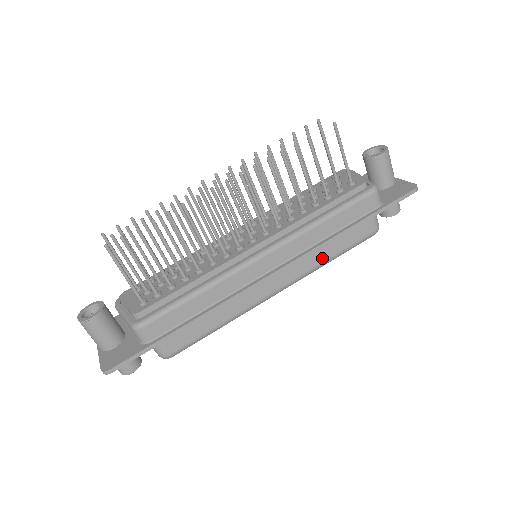
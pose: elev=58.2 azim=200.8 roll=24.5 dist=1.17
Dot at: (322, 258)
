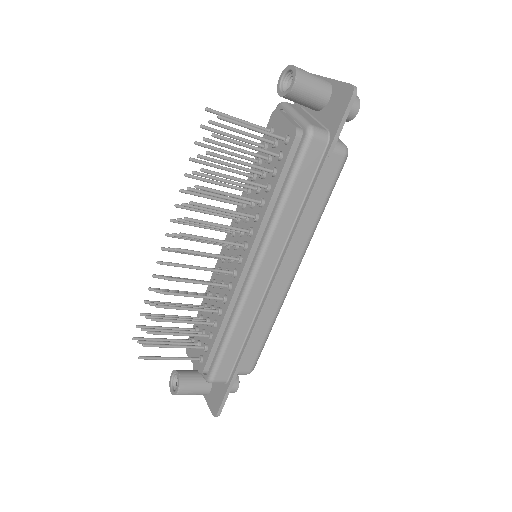
Dot at: (311, 222)
